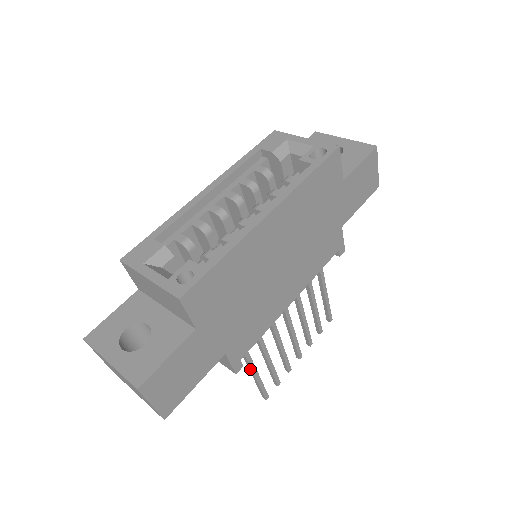
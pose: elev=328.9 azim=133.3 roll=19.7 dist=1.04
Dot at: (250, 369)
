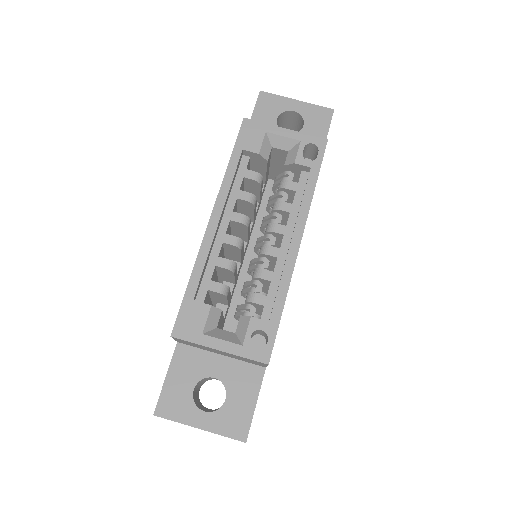
Dot at: occluded
